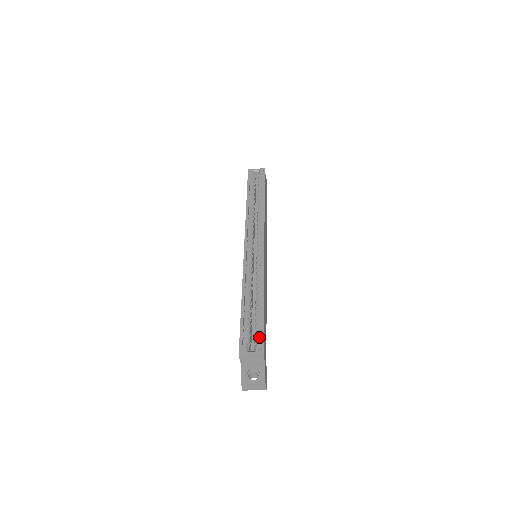
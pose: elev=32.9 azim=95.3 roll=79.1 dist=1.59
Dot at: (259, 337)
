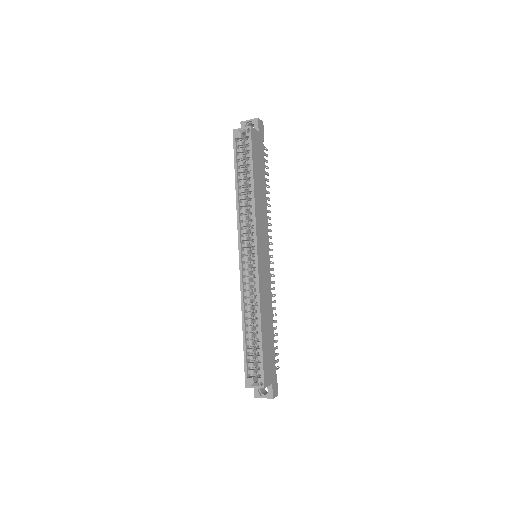
Dot at: occluded
